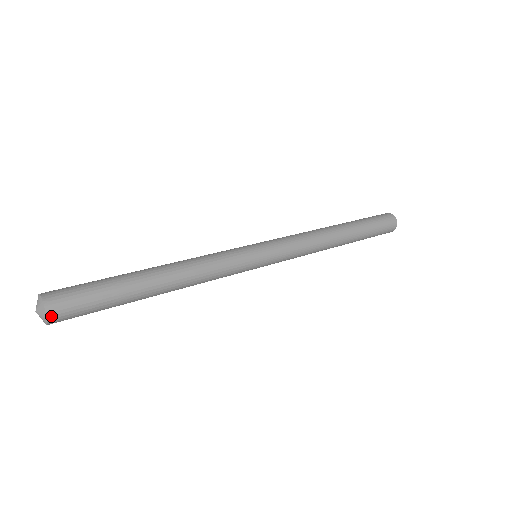
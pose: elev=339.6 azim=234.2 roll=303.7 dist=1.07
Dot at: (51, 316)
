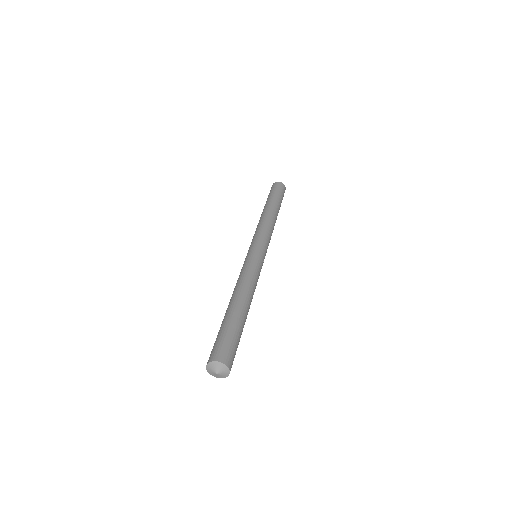
Dot at: (226, 375)
